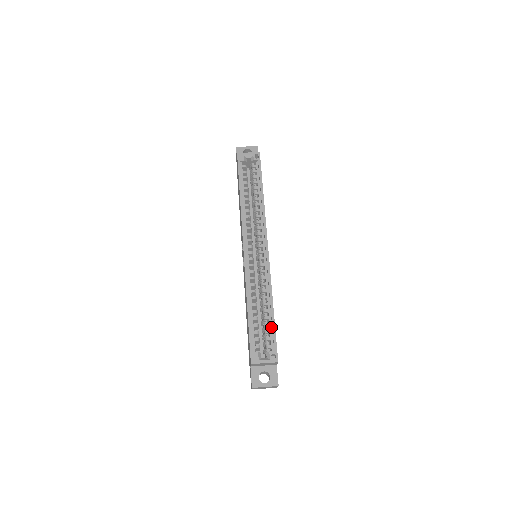
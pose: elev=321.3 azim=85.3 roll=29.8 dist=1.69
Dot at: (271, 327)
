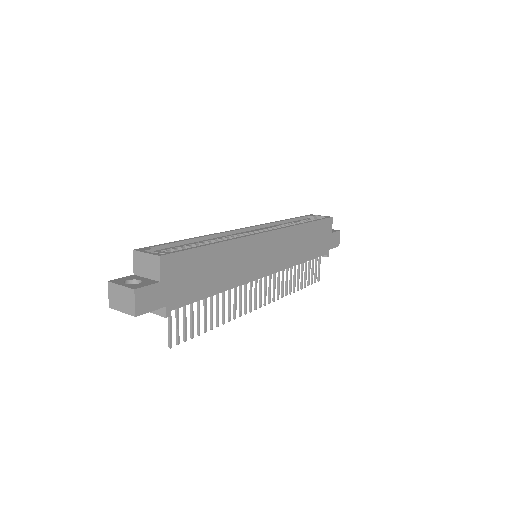
Dot at: (194, 250)
